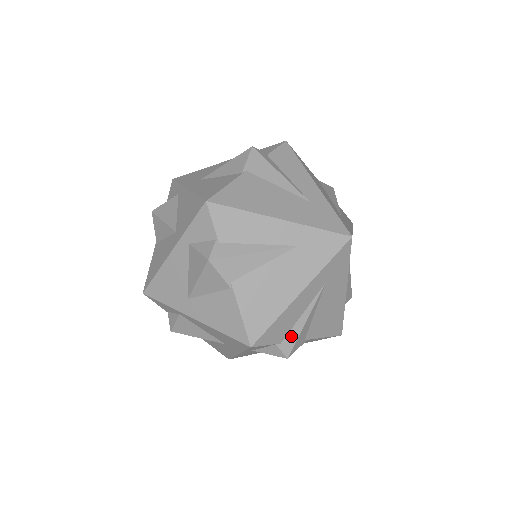
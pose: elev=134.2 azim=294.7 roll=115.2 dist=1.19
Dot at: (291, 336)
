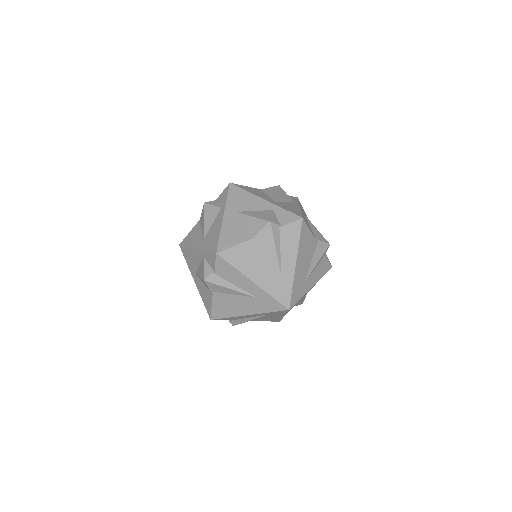
Dot at: (238, 321)
